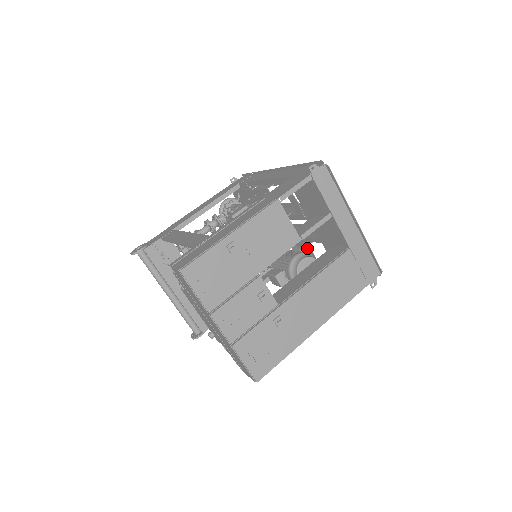
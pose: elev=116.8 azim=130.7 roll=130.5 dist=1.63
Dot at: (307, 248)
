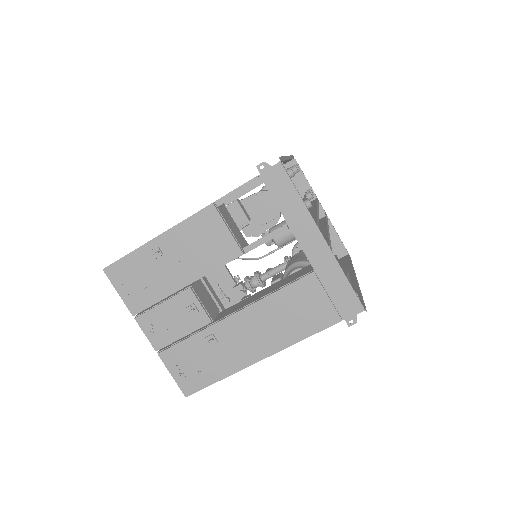
Dot at: occluded
